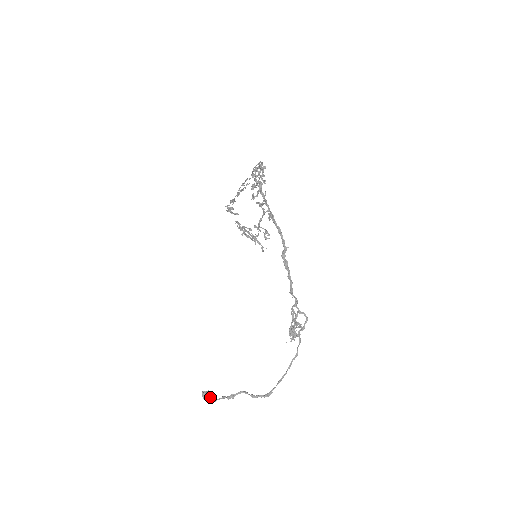
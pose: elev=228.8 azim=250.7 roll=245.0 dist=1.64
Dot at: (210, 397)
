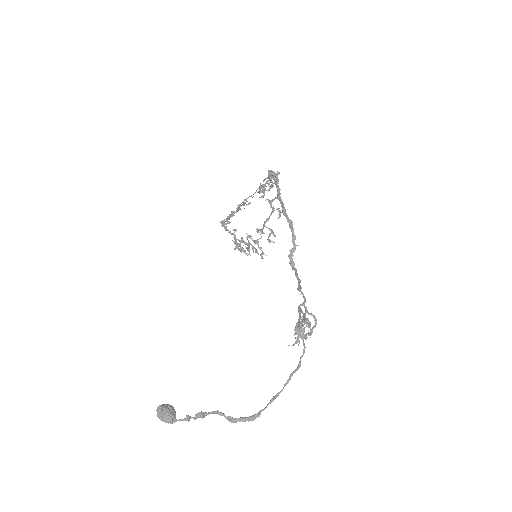
Dot at: (170, 411)
